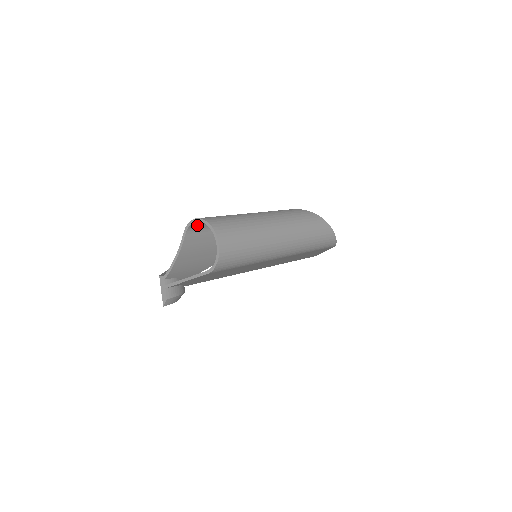
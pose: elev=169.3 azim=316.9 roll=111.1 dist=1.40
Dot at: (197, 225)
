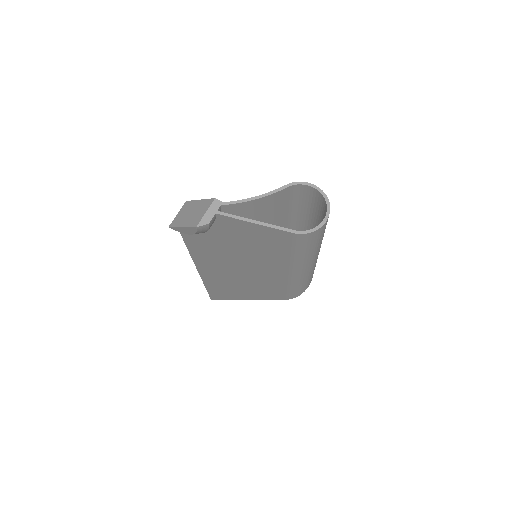
Dot at: (297, 189)
